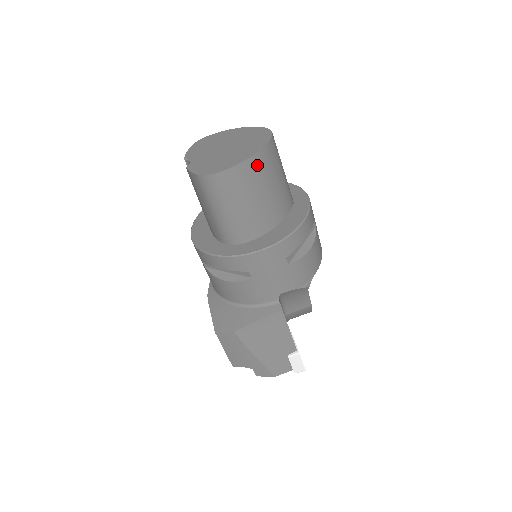
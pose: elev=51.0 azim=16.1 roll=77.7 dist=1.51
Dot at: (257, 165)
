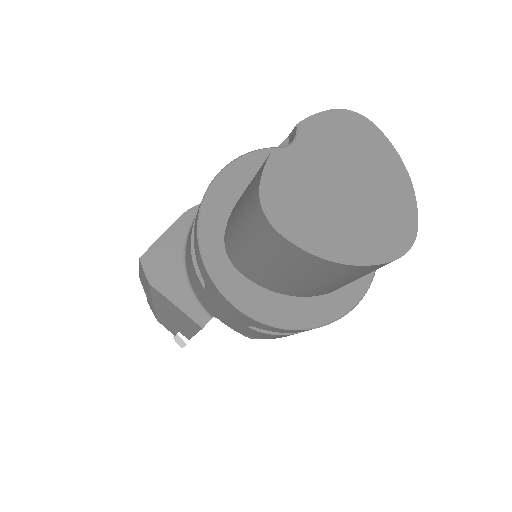
Dot at: (329, 268)
